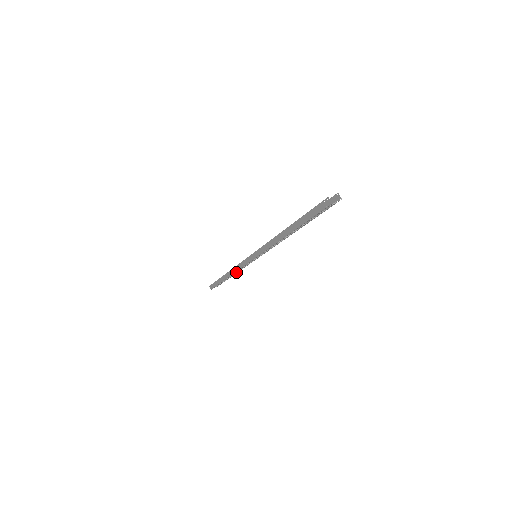
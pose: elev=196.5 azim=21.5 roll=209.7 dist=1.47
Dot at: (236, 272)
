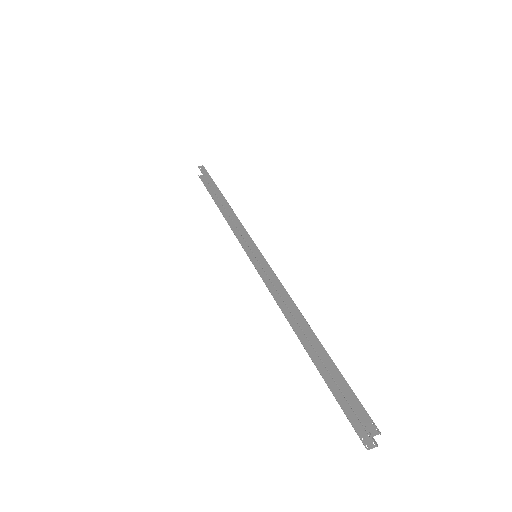
Dot at: occluded
